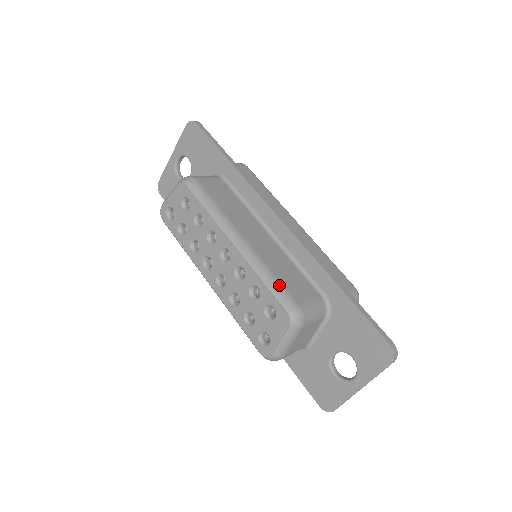
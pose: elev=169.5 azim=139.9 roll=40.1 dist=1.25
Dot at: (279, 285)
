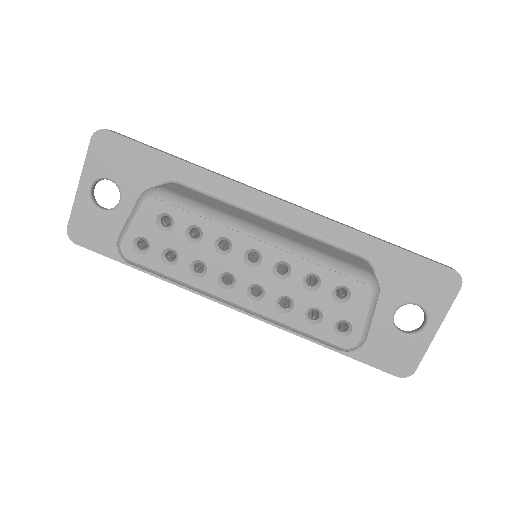
Dot at: (336, 260)
